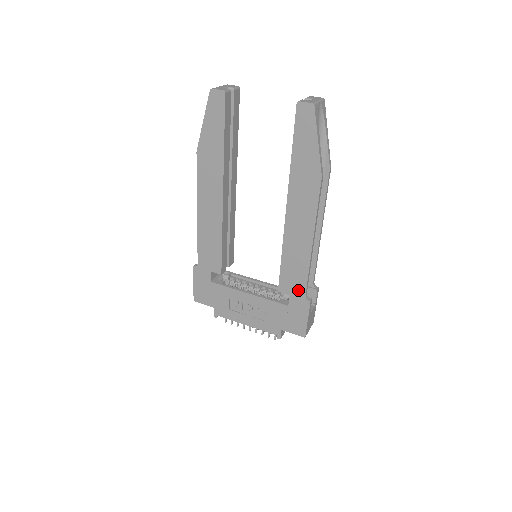
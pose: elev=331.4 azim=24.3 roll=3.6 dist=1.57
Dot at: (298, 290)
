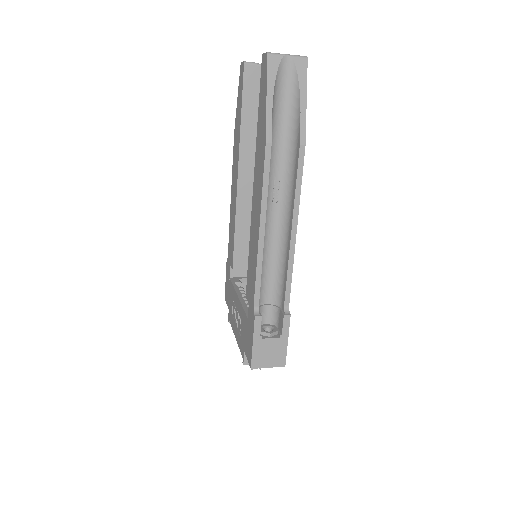
Dot at: (252, 298)
